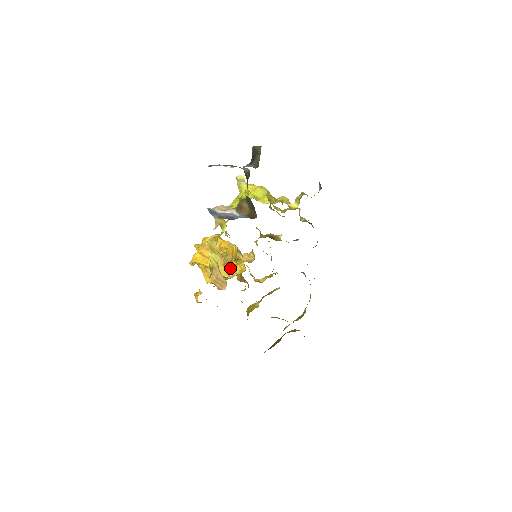
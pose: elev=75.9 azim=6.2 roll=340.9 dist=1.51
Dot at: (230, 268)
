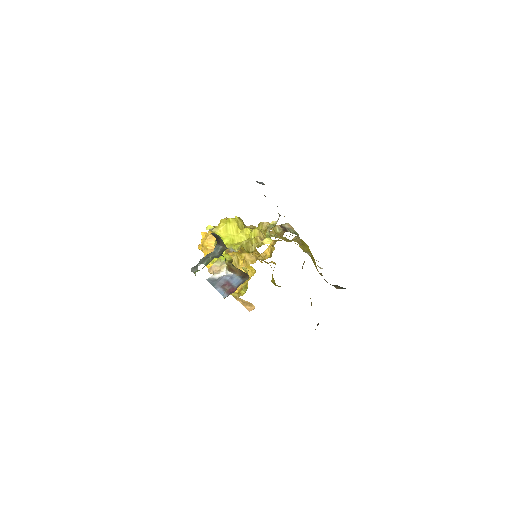
Dot at: (242, 270)
